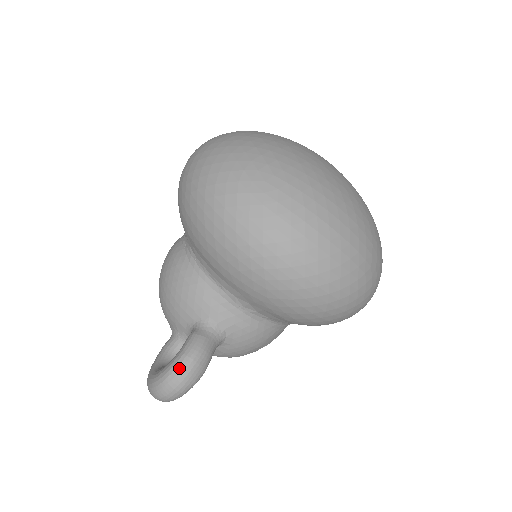
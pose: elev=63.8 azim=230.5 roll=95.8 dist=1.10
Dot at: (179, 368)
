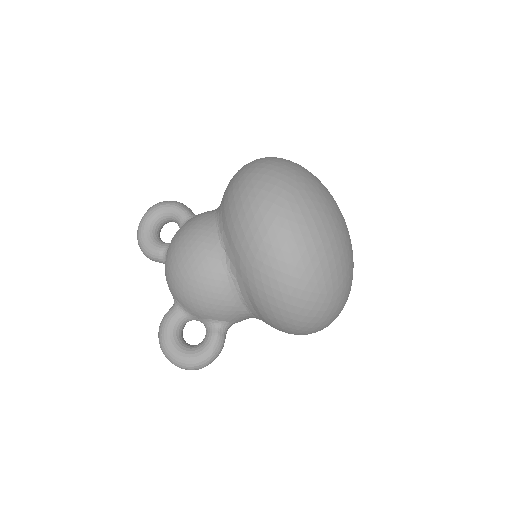
Dot at: (209, 362)
